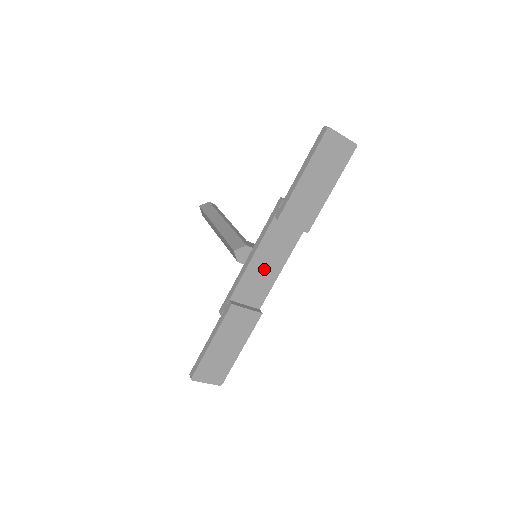
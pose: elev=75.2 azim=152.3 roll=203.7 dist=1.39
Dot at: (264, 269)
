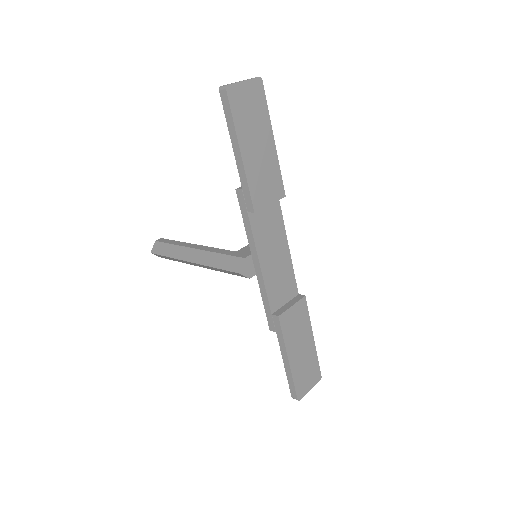
Dot at: (276, 261)
